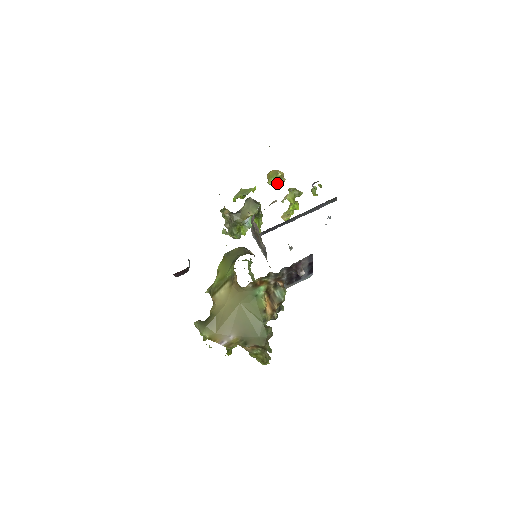
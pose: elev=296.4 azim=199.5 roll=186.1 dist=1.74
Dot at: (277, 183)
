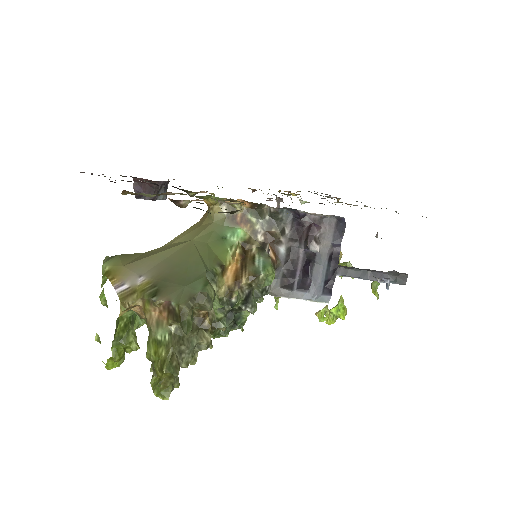
Dot at: occluded
